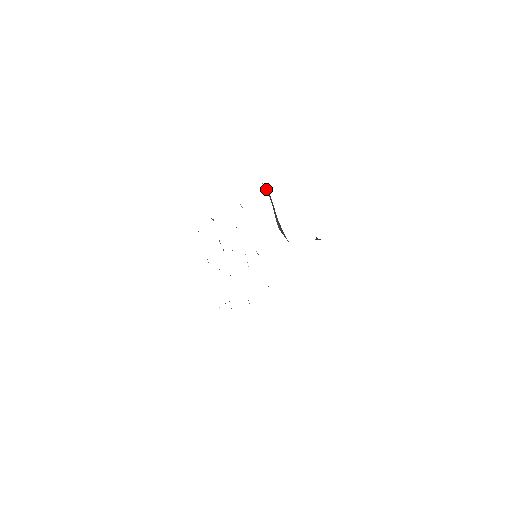
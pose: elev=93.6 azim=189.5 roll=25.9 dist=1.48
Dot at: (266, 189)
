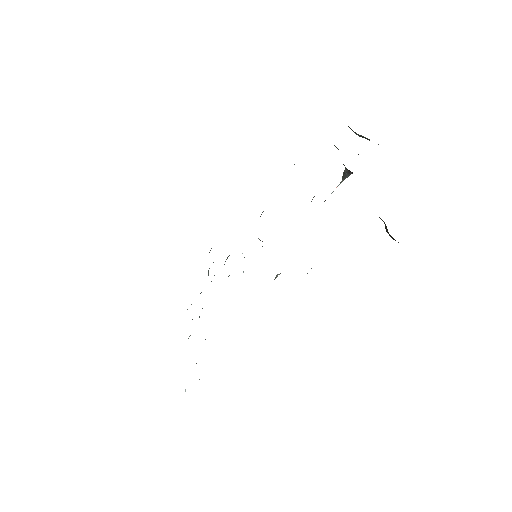
Dot at: occluded
